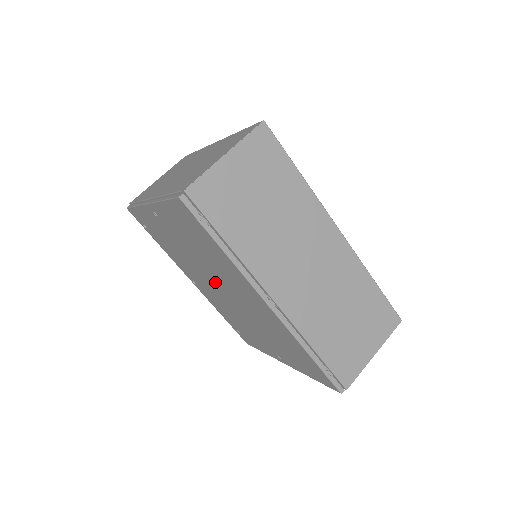
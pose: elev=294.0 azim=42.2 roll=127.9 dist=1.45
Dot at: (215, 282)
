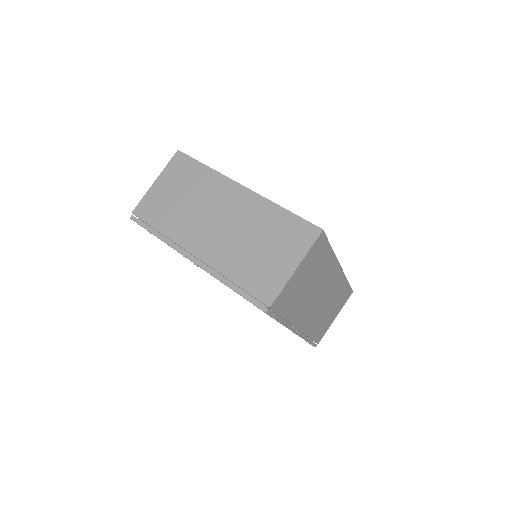
Dot at: occluded
